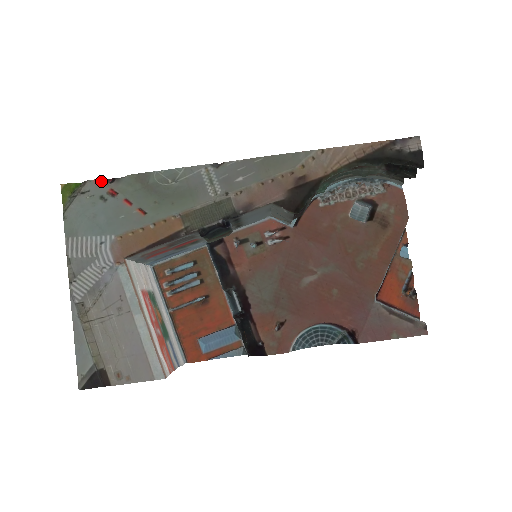
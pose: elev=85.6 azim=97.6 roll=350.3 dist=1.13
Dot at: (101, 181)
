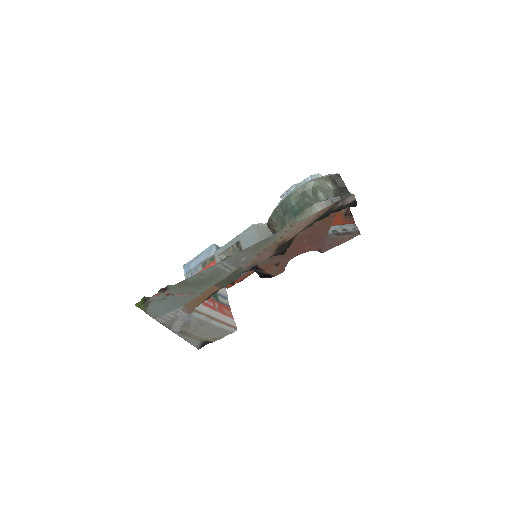
Dot at: (158, 294)
